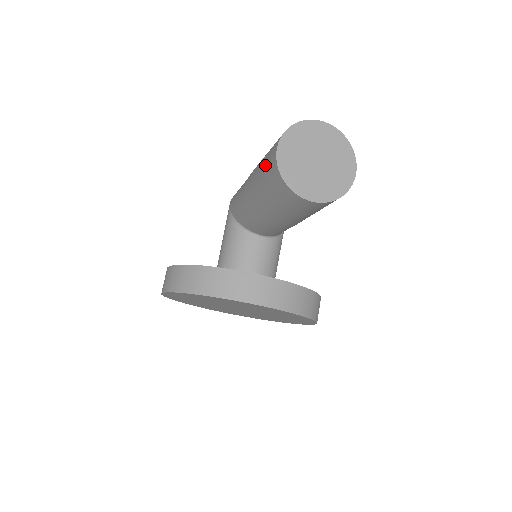
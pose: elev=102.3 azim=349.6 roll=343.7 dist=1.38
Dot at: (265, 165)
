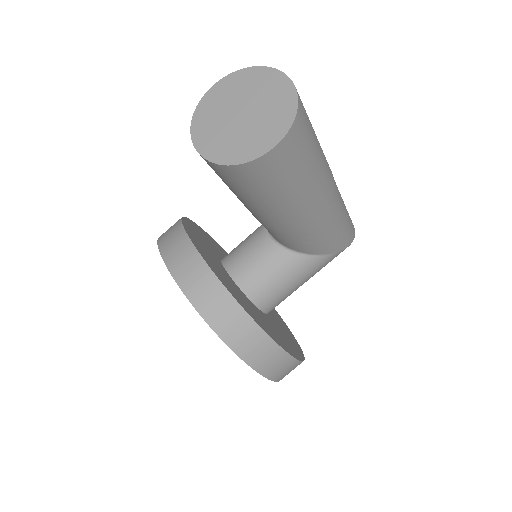
Dot at: occluded
